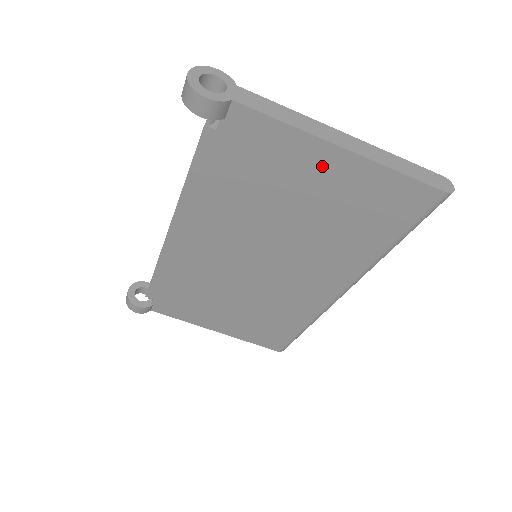
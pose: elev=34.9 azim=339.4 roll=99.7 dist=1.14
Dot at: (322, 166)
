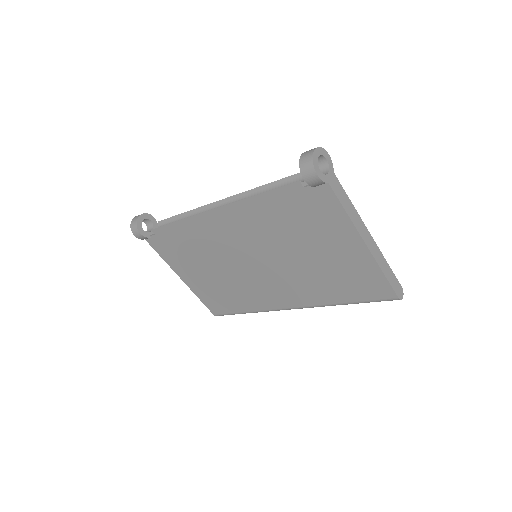
Dot at: (346, 244)
